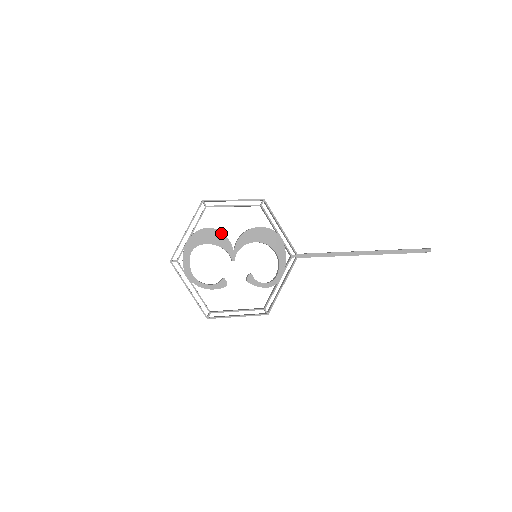
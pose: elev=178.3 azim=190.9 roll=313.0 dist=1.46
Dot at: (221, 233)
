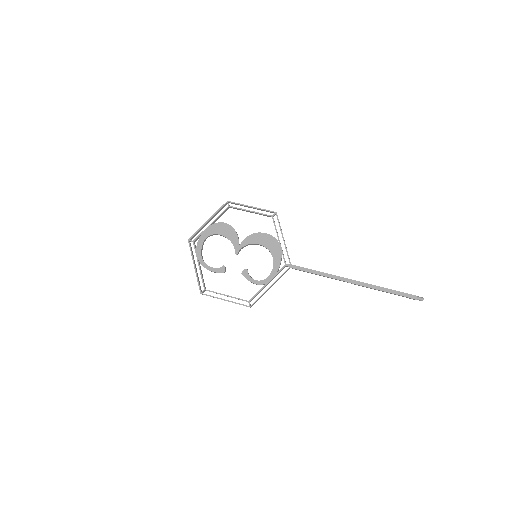
Dot at: (233, 229)
